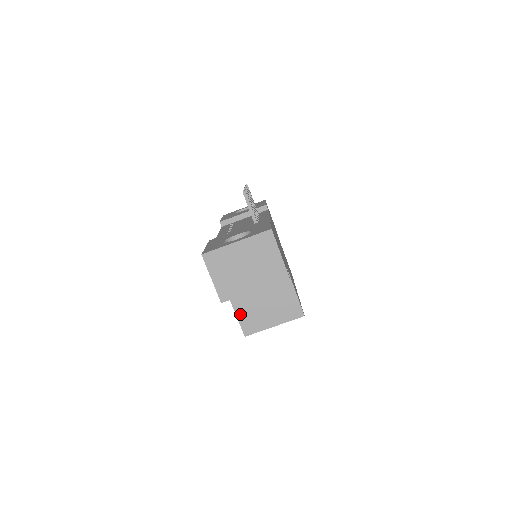
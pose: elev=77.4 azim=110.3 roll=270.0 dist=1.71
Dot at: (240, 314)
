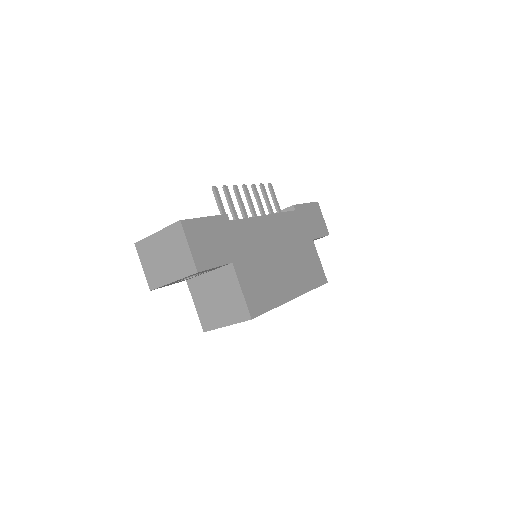
Dot at: (199, 308)
